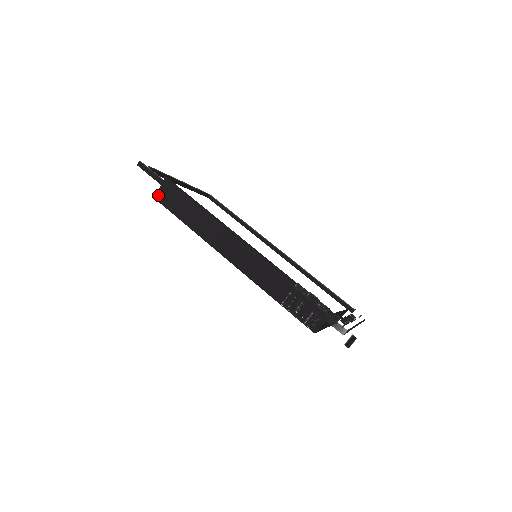
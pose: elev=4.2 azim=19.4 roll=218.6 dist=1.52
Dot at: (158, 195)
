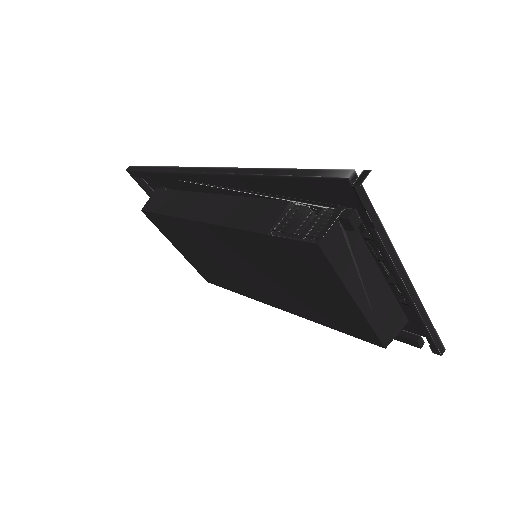
Dot at: (145, 206)
